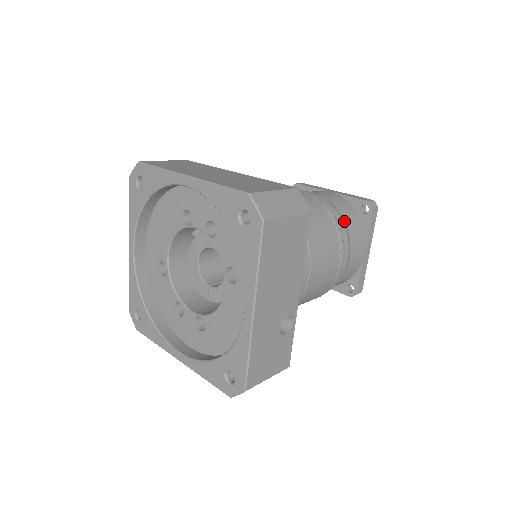
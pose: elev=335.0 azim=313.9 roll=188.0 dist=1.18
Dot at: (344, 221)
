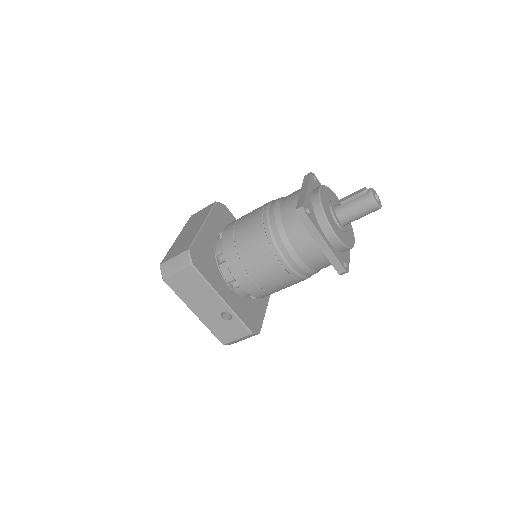
Dot at: (284, 230)
